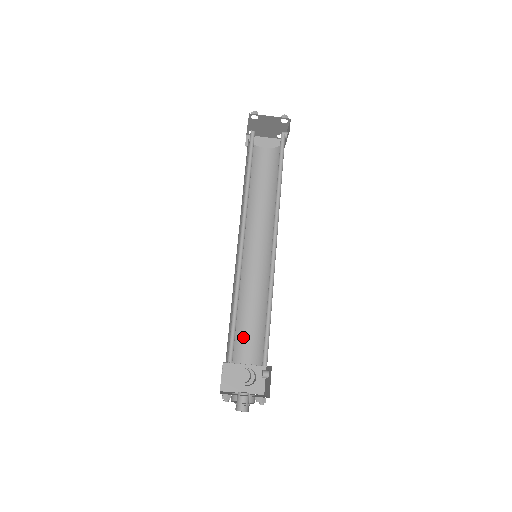
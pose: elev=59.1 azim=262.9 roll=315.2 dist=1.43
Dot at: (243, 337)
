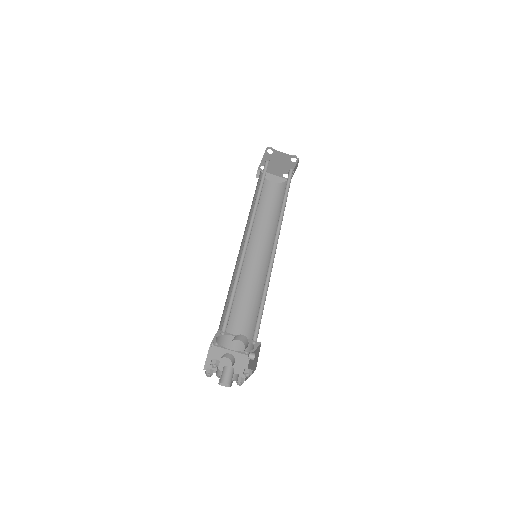
Dot at: (233, 325)
